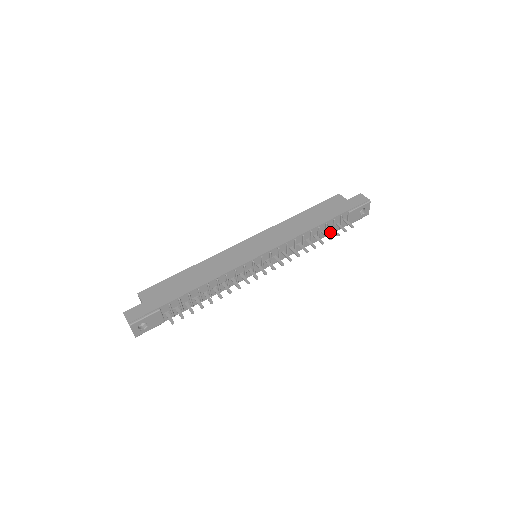
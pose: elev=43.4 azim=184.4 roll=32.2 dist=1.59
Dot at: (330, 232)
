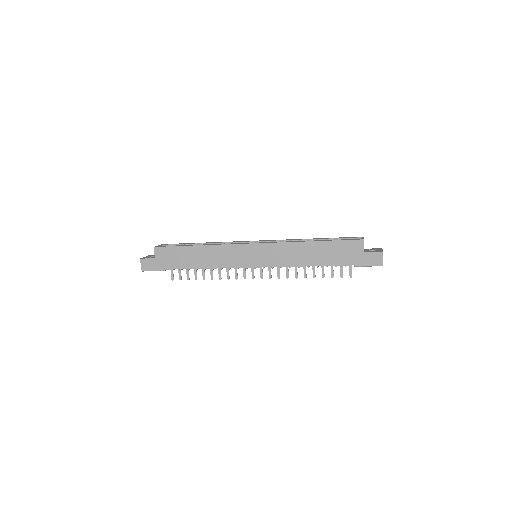
Dot at: occluded
